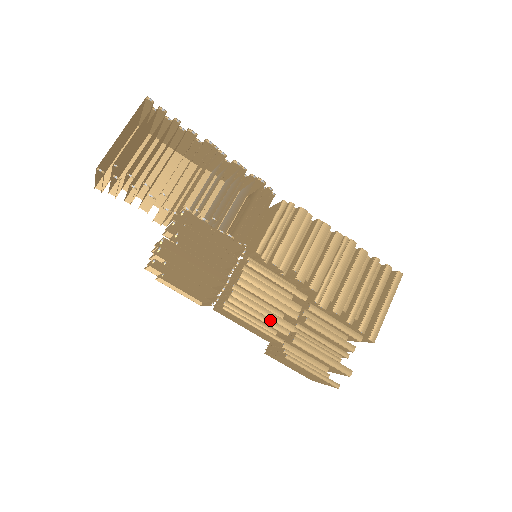
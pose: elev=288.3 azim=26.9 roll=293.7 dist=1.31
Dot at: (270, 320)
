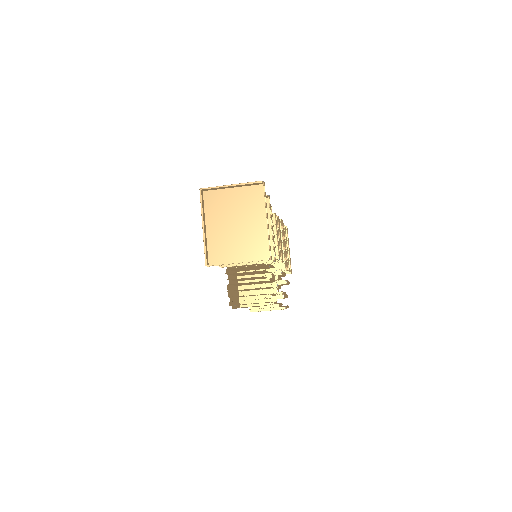
Dot at: occluded
